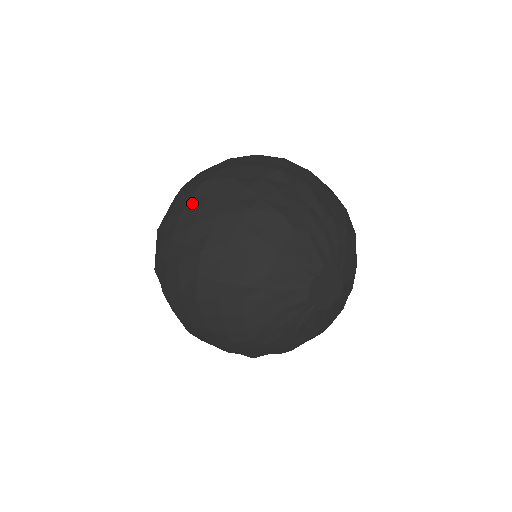
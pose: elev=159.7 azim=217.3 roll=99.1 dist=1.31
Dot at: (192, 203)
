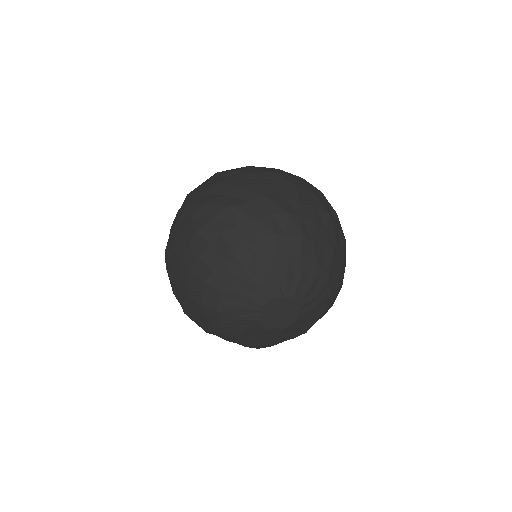
Dot at: (167, 271)
